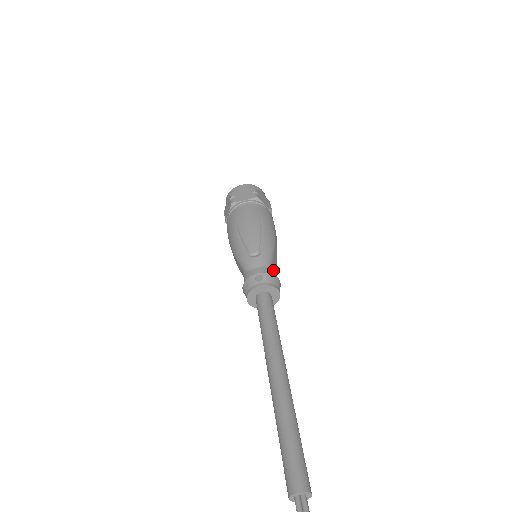
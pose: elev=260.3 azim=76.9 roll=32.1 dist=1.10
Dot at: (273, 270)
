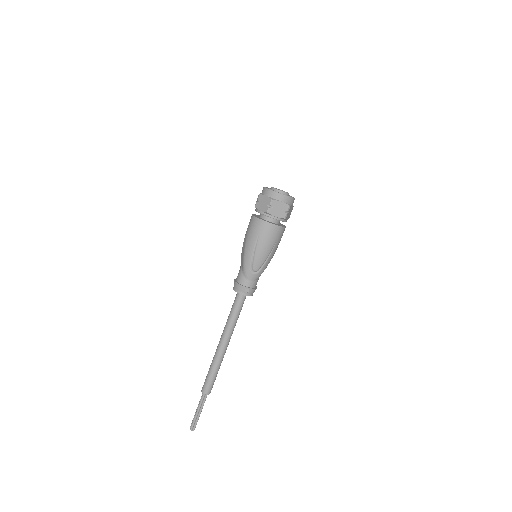
Dot at: occluded
